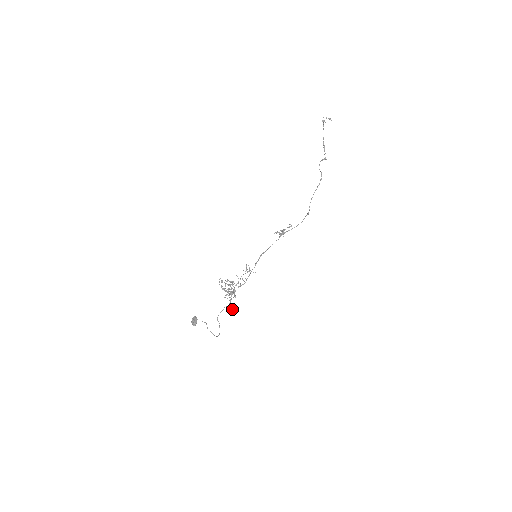
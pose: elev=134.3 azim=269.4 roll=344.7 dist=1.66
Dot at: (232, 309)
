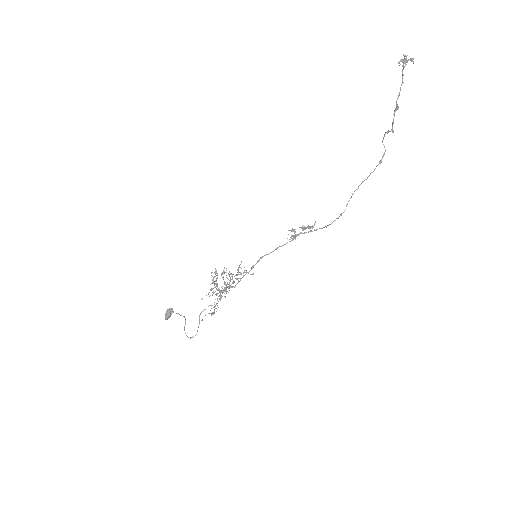
Dot at: (212, 314)
